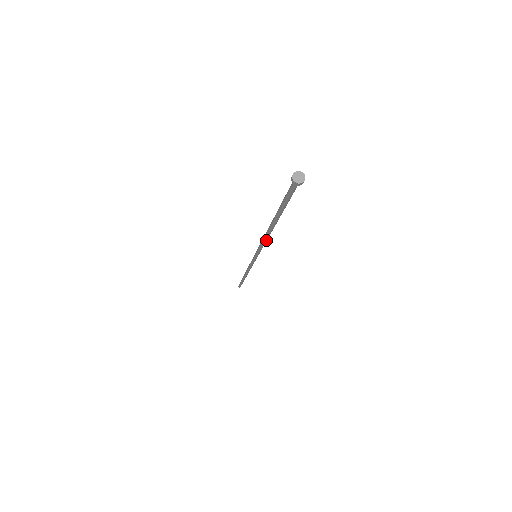
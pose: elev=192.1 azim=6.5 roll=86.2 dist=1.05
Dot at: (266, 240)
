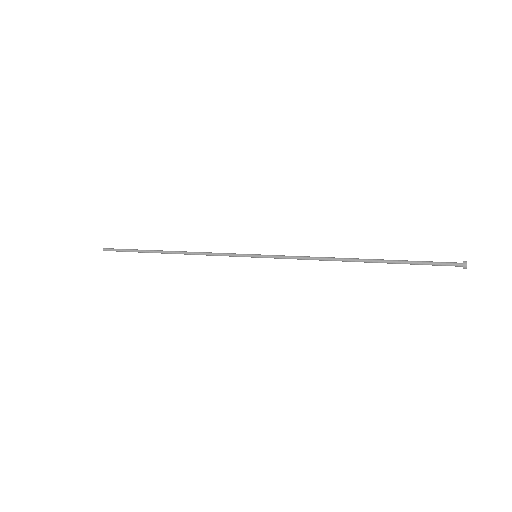
Dot at: (319, 260)
